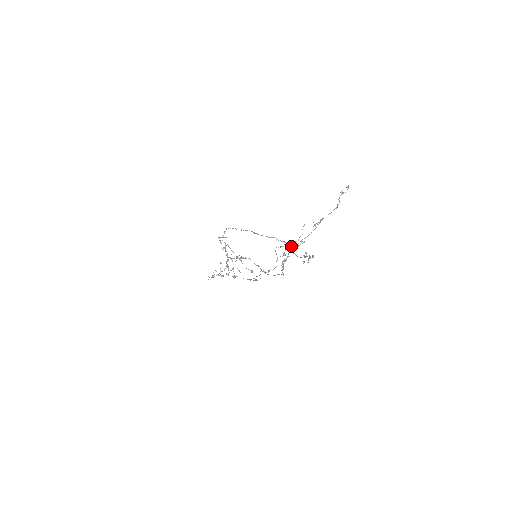
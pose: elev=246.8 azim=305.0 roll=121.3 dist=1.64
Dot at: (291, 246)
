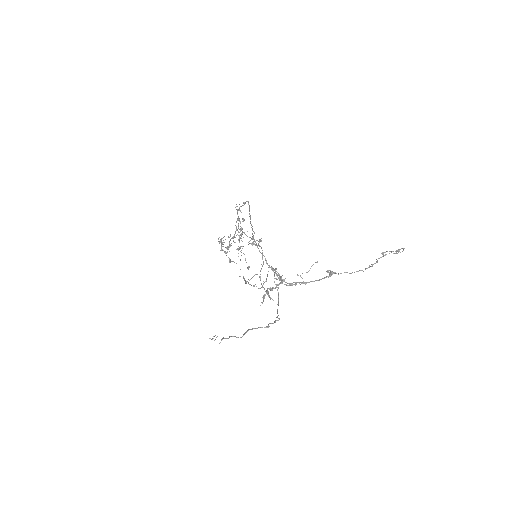
Dot at: occluded
